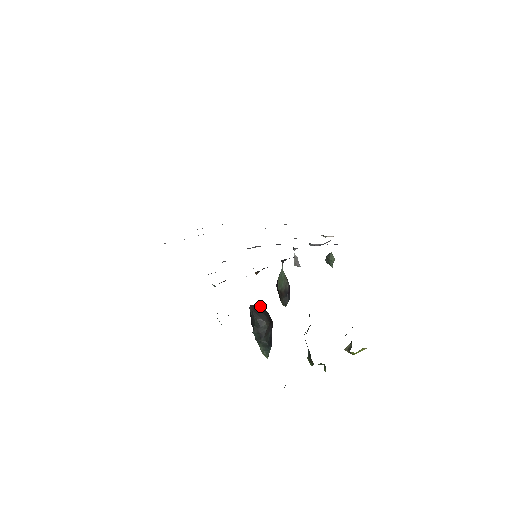
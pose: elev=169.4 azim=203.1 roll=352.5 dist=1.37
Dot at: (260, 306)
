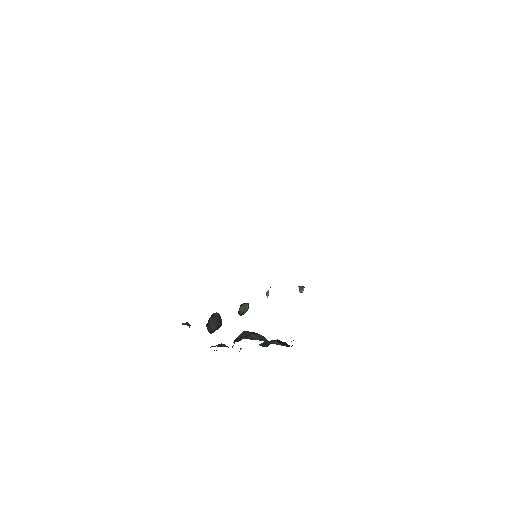
Dot at: (217, 319)
